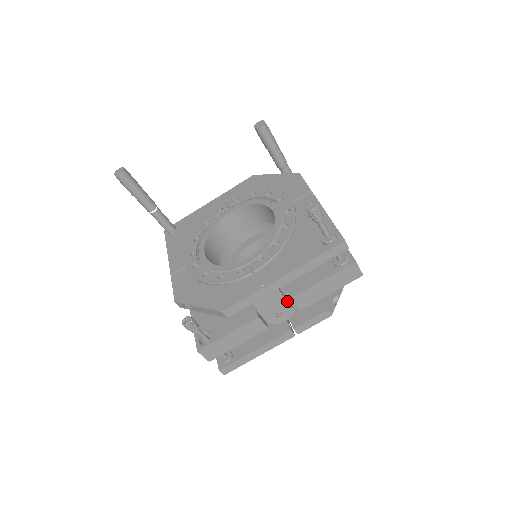
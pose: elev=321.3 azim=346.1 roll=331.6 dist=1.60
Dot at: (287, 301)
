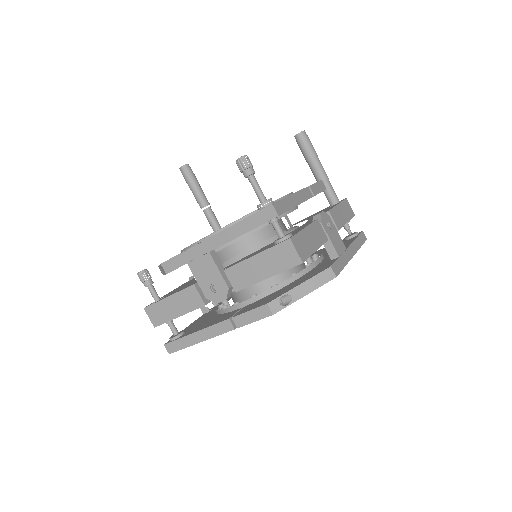
Dot at: (220, 273)
